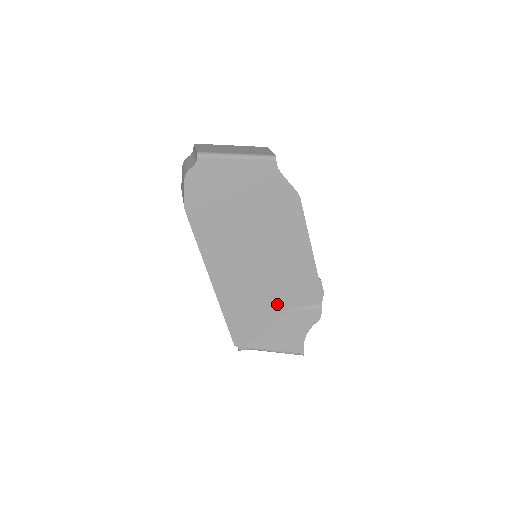
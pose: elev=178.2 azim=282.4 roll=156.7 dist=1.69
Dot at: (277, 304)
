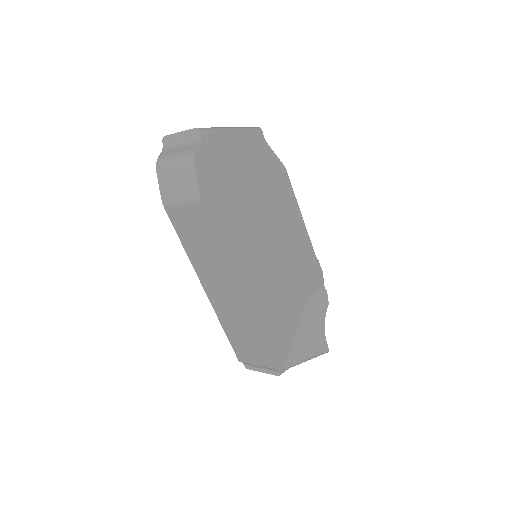
Dot at: (296, 300)
